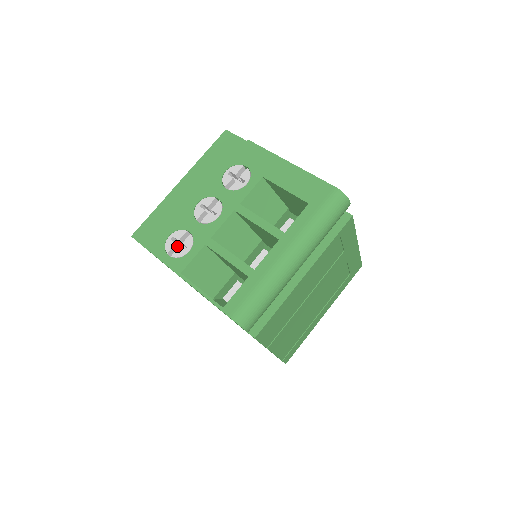
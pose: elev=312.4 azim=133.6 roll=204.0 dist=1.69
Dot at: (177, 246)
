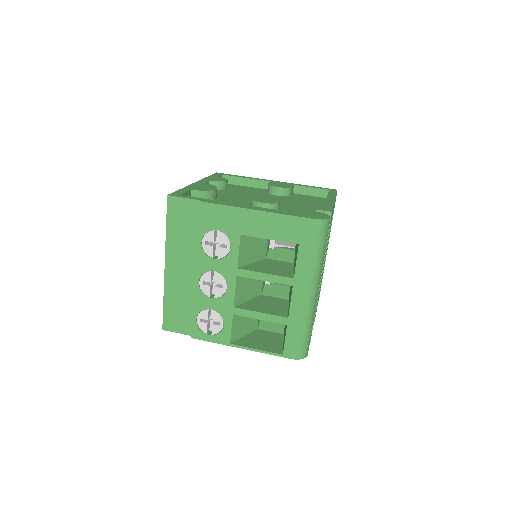
Dot at: (208, 322)
